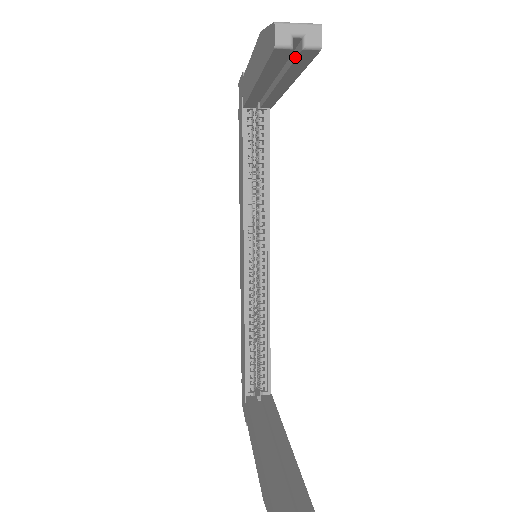
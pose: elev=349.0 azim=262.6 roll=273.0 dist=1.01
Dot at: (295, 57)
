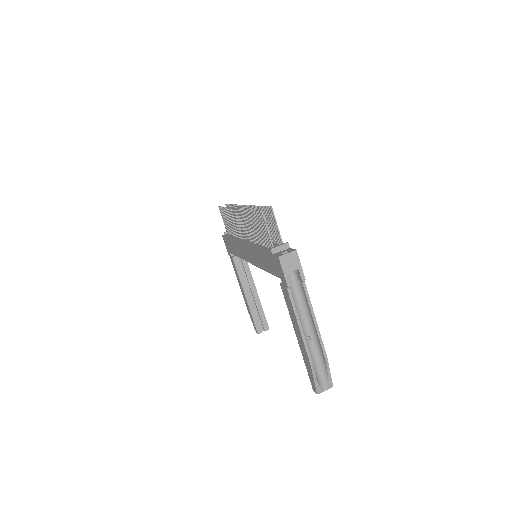
Dot at: occluded
